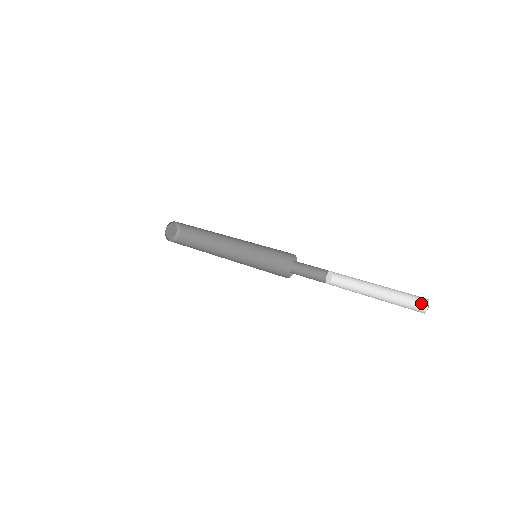
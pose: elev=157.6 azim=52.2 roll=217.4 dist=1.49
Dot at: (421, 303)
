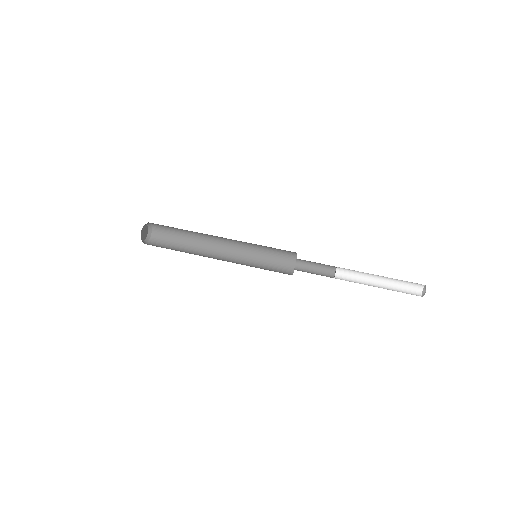
Dot at: (417, 290)
